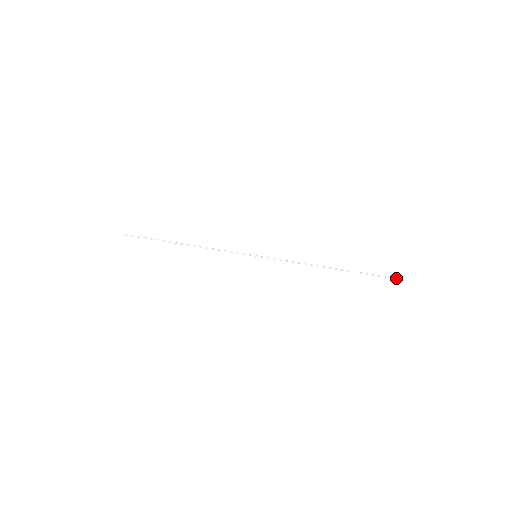
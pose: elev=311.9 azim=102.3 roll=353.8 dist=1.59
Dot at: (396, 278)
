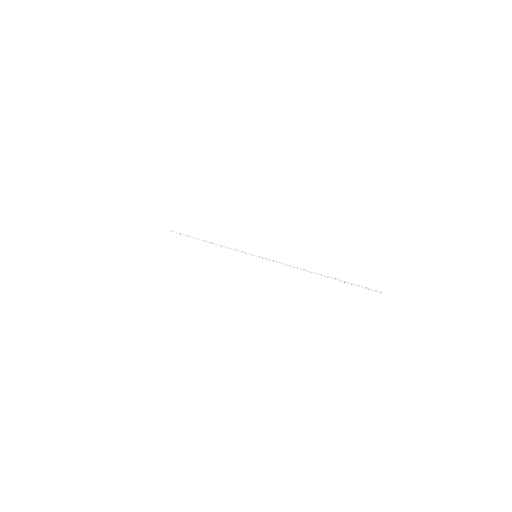
Dot at: occluded
